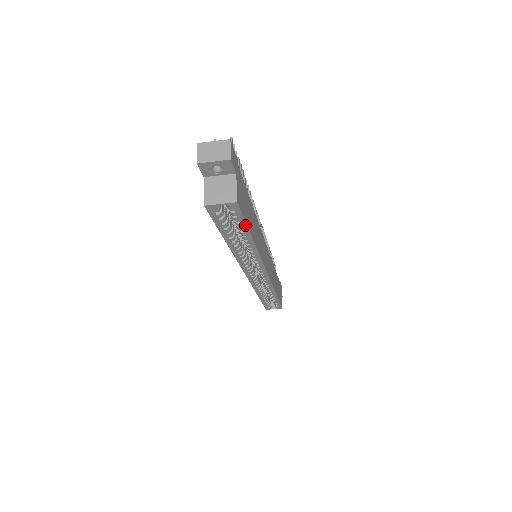
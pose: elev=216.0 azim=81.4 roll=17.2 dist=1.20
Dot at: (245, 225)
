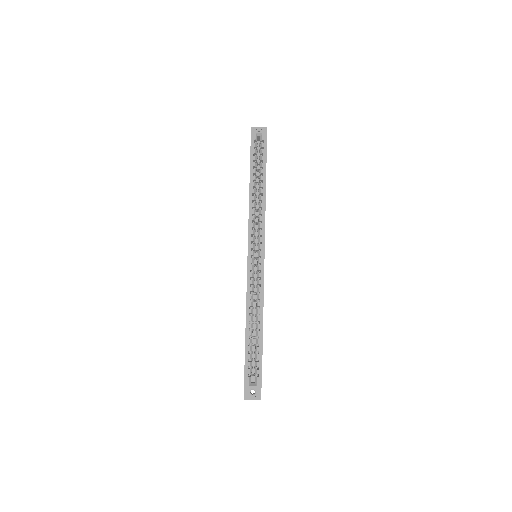
Dot at: (265, 159)
